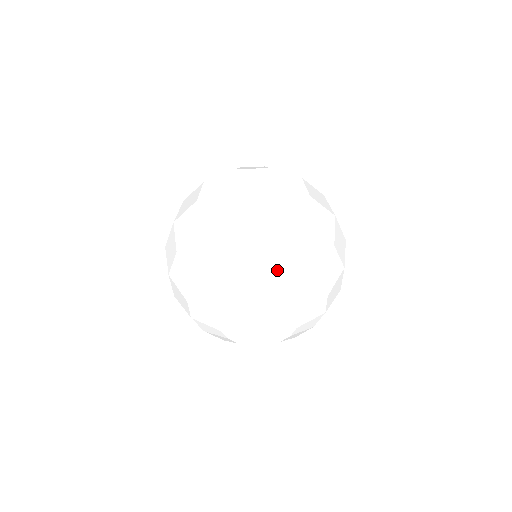
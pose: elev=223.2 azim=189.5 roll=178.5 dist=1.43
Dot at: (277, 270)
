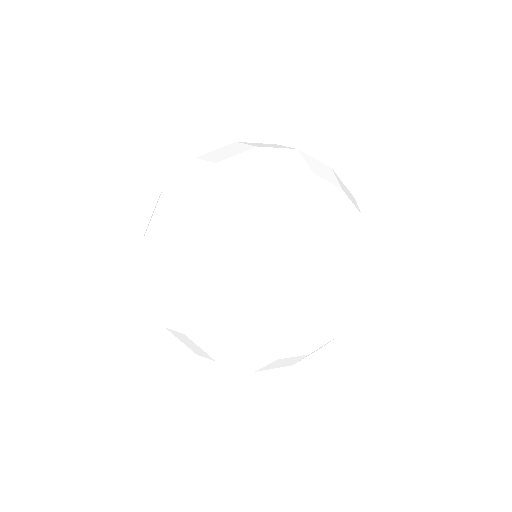
Dot at: (238, 214)
